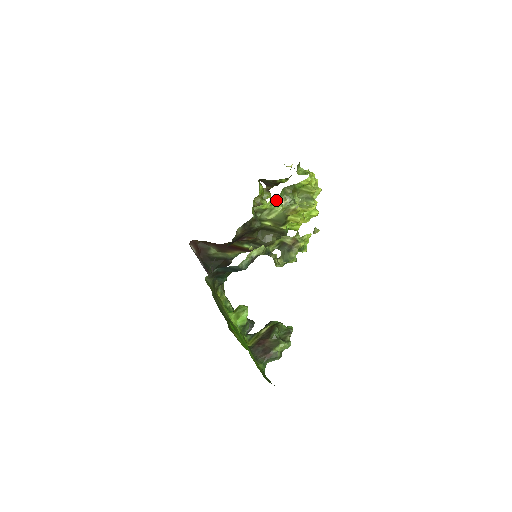
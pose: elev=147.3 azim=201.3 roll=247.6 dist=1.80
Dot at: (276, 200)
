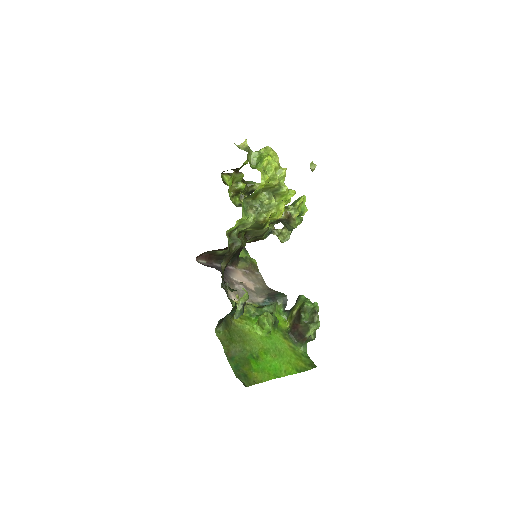
Dot at: (241, 219)
